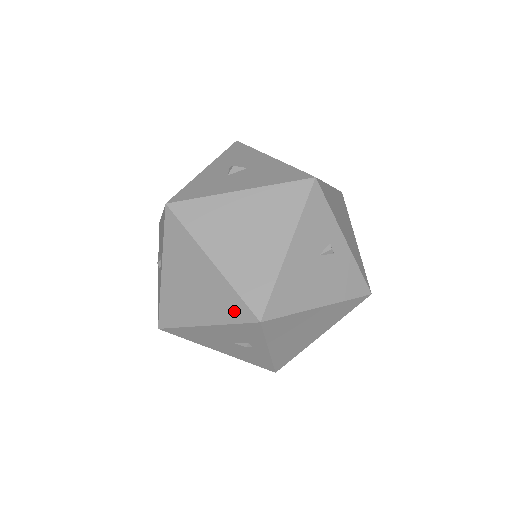
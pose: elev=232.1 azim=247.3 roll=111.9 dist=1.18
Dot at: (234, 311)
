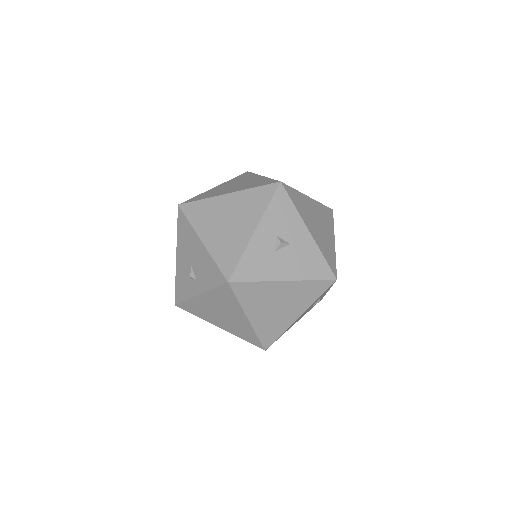
Dot at: (249, 338)
